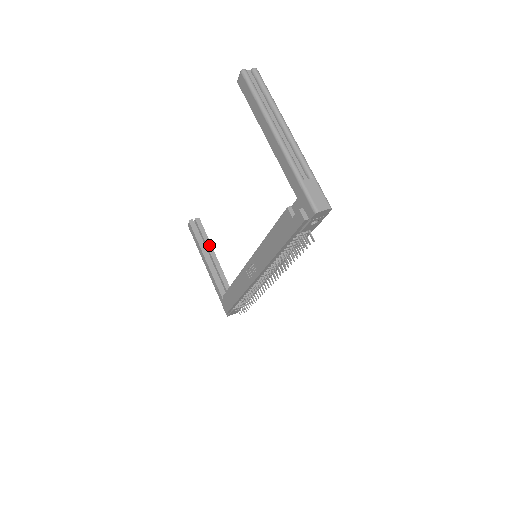
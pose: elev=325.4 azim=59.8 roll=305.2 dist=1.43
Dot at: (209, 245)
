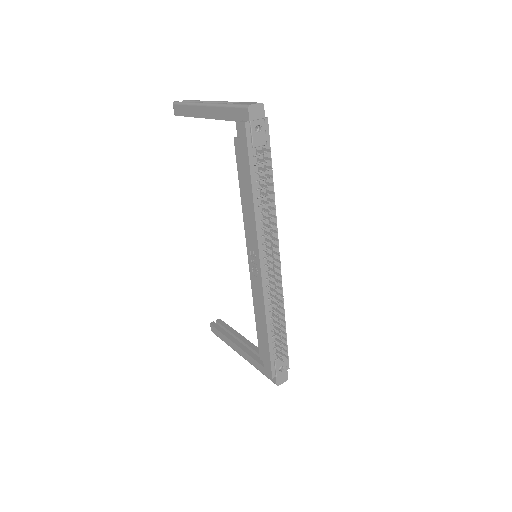
Dot at: (235, 333)
